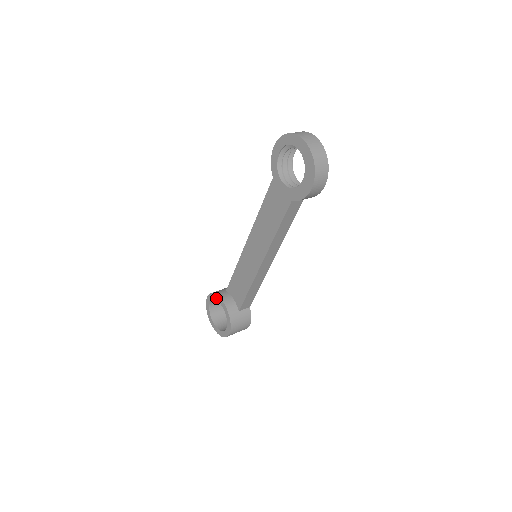
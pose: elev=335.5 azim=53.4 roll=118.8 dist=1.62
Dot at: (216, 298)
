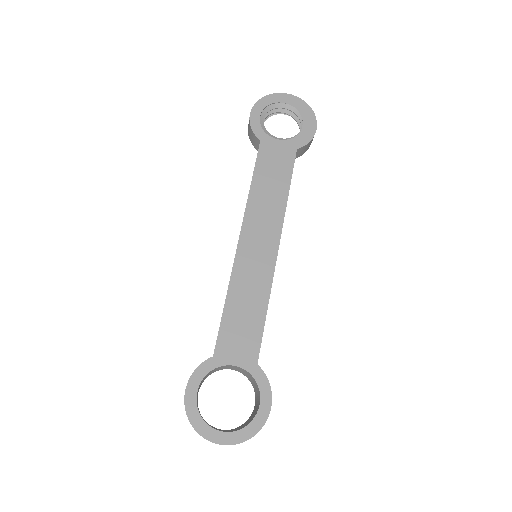
Dot at: (215, 363)
